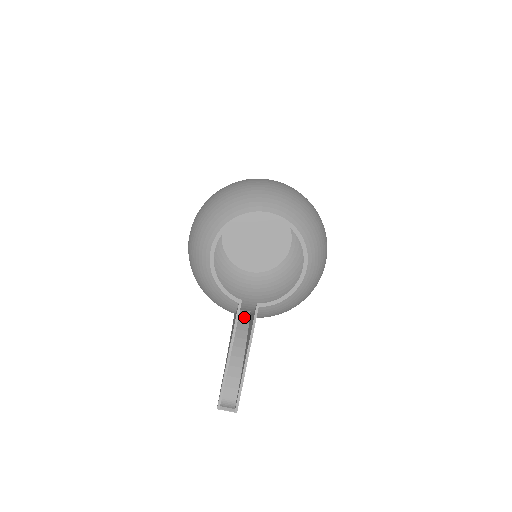
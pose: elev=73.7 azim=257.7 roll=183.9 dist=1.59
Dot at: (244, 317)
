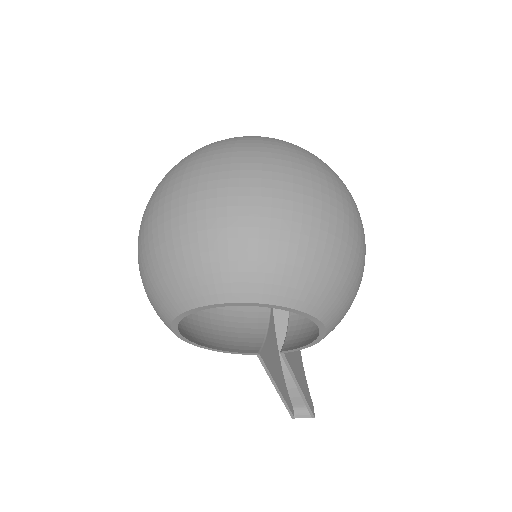
Dot at: occluded
